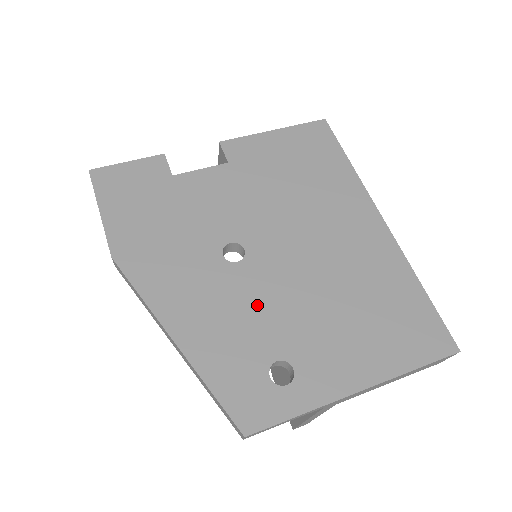
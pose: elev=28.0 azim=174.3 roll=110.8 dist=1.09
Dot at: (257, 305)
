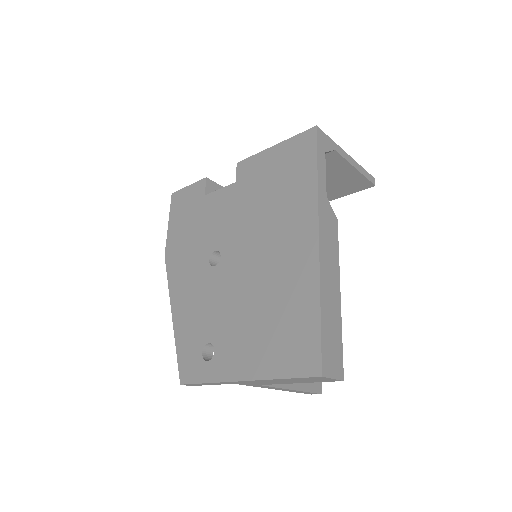
Dot at: (213, 301)
